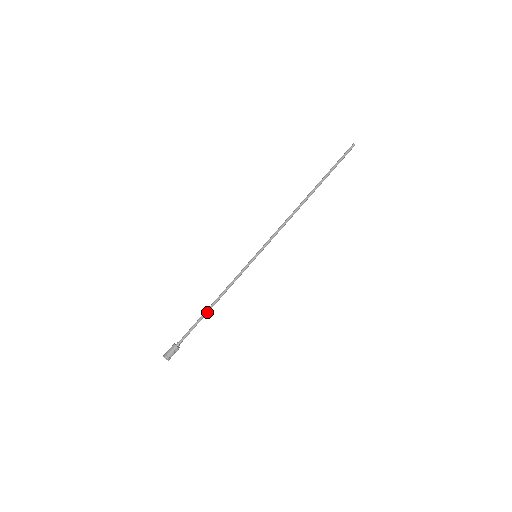
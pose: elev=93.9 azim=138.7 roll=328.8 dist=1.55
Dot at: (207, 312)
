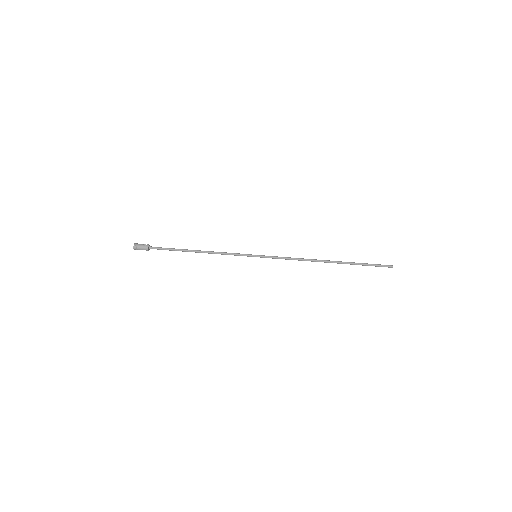
Dot at: occluded
